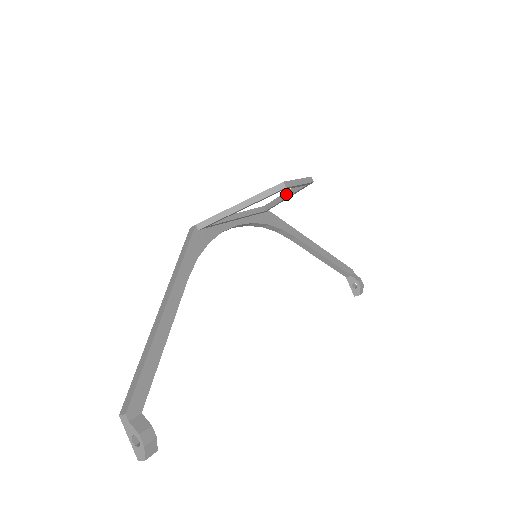
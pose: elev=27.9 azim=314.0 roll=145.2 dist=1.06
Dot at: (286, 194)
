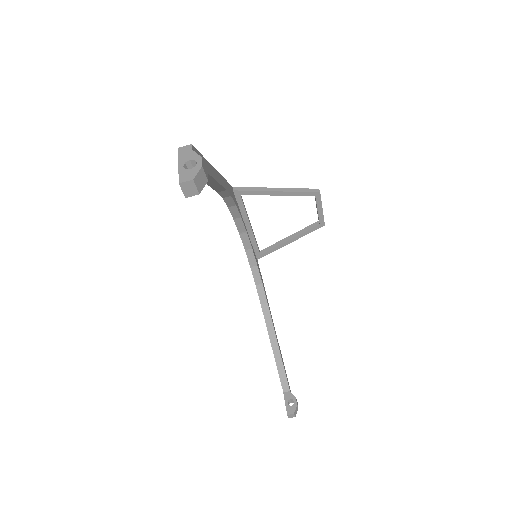
Dot at: (292, 236)
